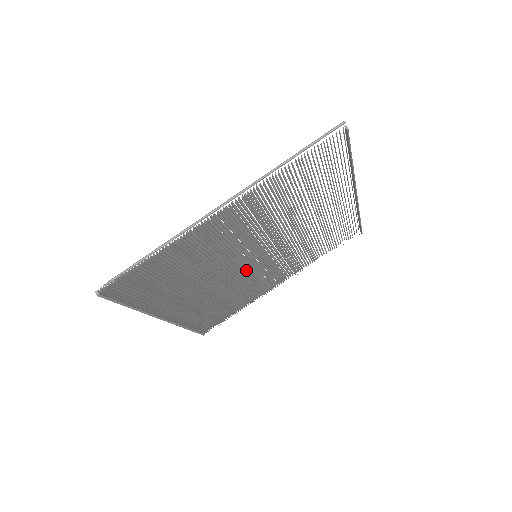
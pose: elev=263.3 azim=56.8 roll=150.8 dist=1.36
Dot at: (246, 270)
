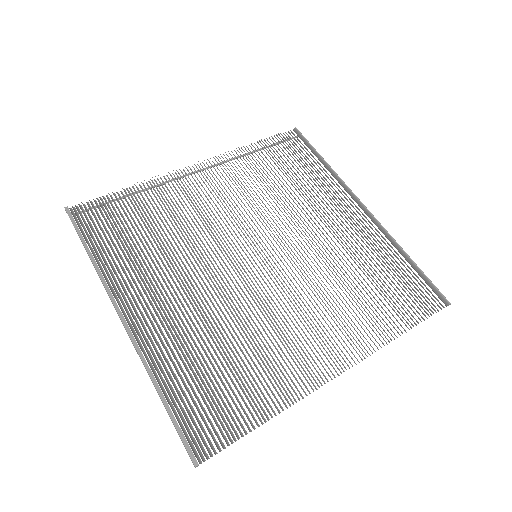
Dot at: (250, 285)
